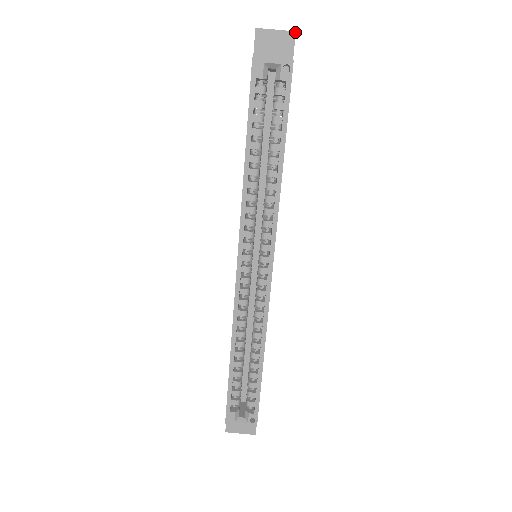
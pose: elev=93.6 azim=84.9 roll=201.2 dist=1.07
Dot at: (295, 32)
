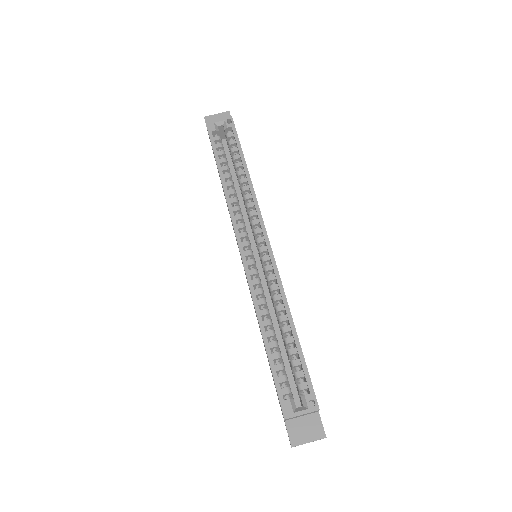
Dot at: (229, 111)
